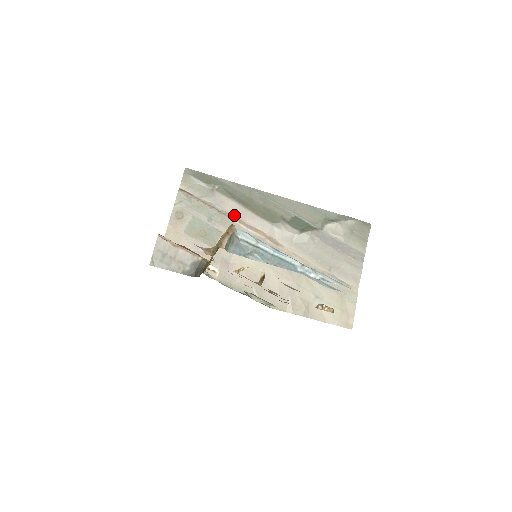
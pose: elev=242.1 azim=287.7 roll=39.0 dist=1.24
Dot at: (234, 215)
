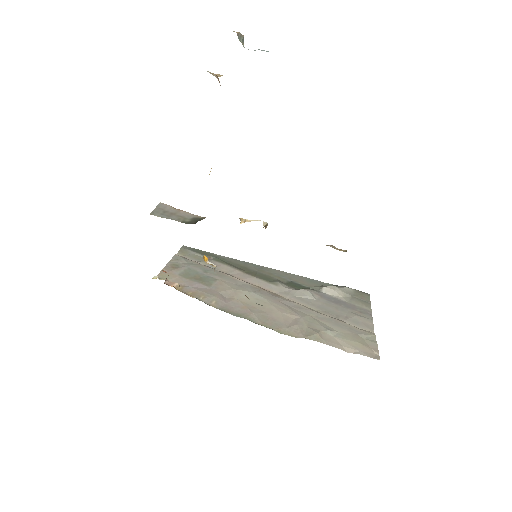
Dot at: (230, 274)
